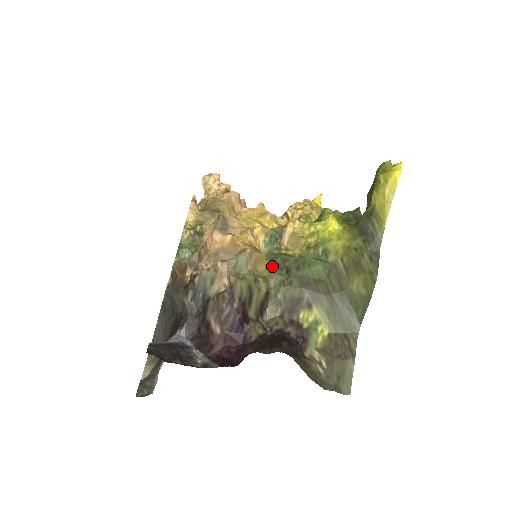
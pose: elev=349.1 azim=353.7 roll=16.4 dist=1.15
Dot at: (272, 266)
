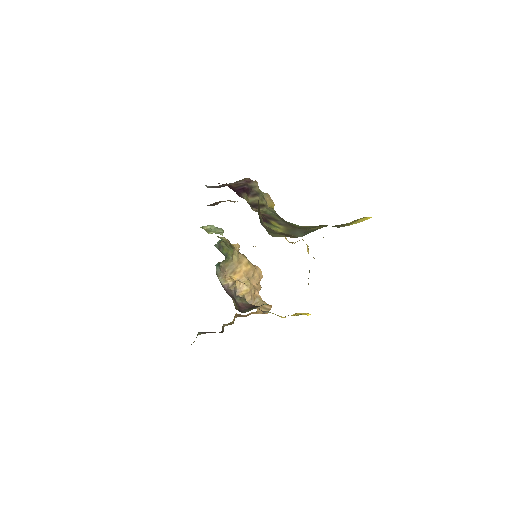
Dot at: occluded
